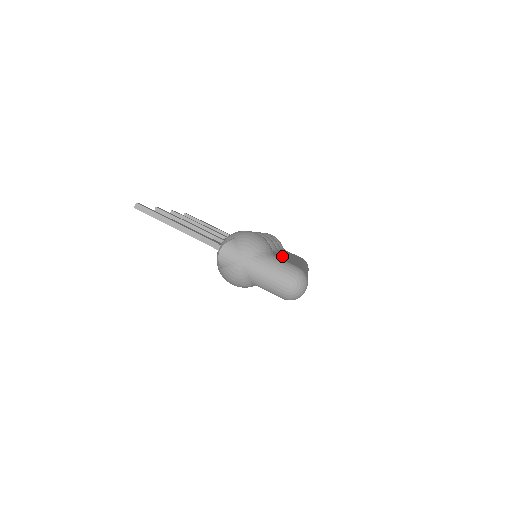
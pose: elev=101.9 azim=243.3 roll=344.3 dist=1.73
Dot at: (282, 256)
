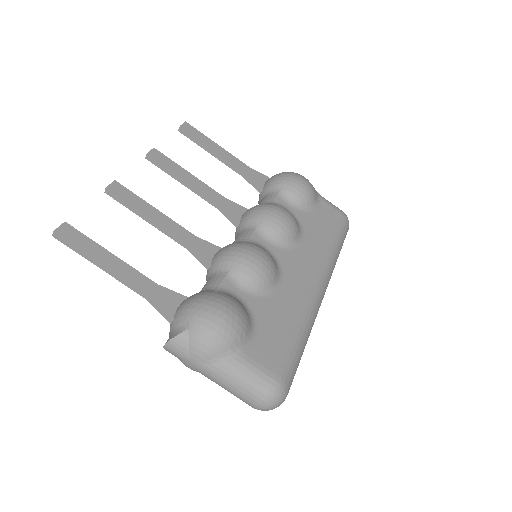
Dot at: (272, 318)
